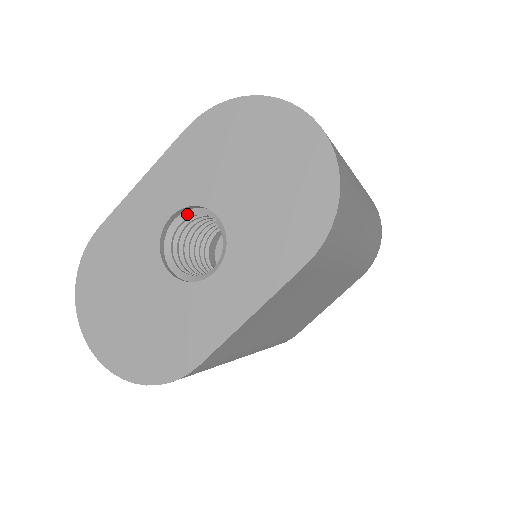
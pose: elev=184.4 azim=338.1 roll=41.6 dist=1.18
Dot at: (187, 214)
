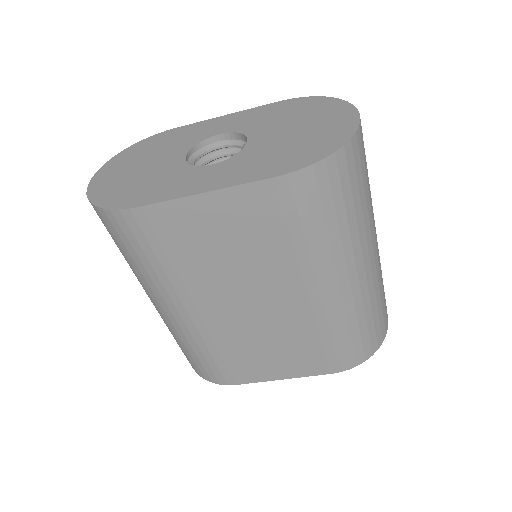
Dot at: (231, 142)
